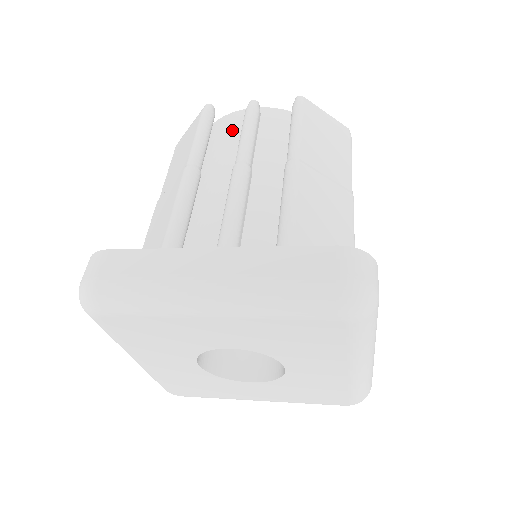
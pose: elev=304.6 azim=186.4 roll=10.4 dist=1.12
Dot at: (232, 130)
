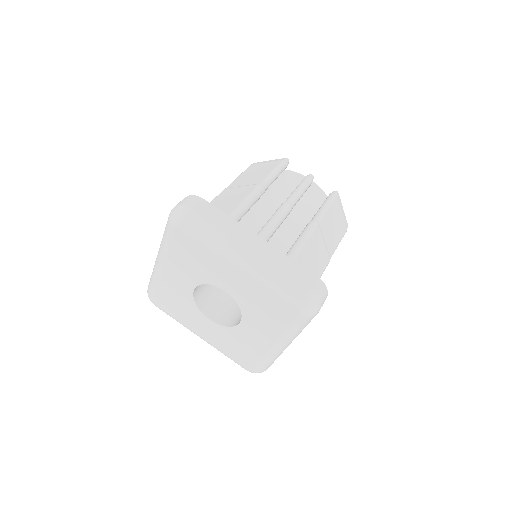
Dot at: occluded
